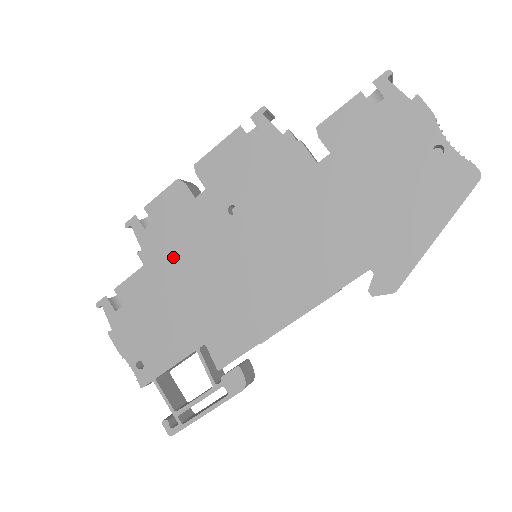
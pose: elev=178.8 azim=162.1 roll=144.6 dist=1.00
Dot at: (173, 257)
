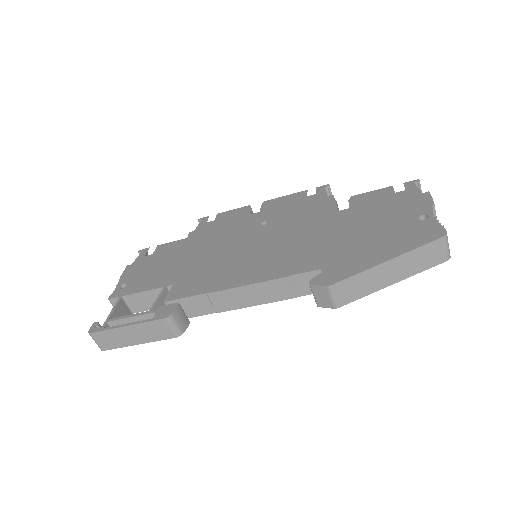
Dot at: (207, 237)
